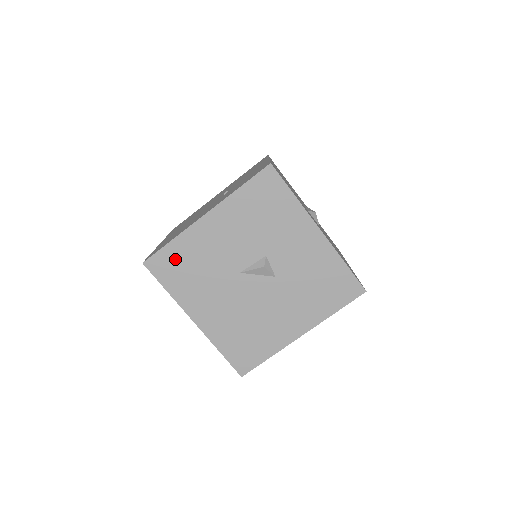
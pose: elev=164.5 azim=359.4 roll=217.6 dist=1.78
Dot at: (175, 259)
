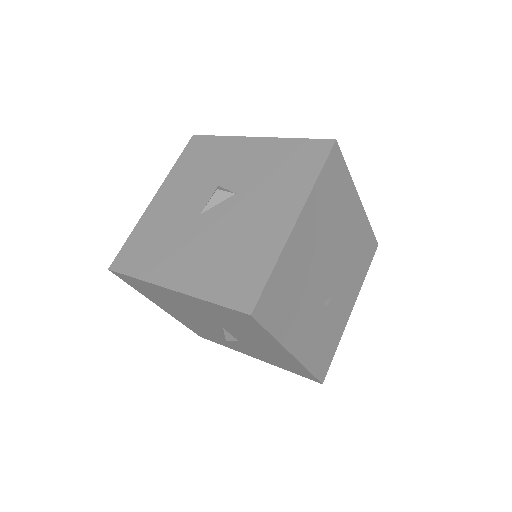
Dot at: (137, 246)
